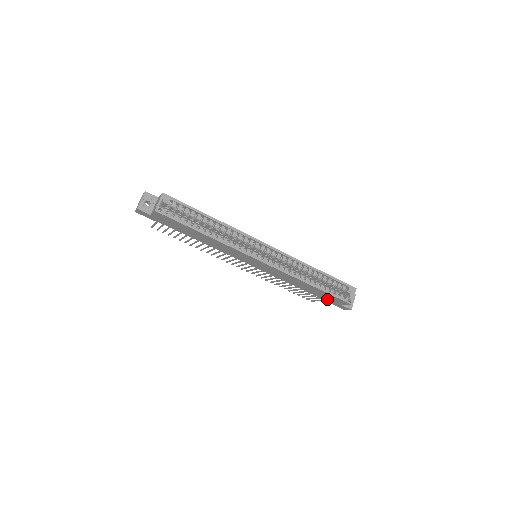
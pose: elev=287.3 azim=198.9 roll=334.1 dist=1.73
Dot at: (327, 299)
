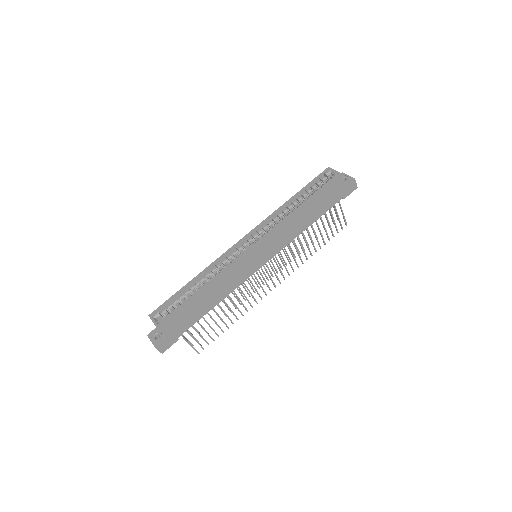
Dot at: (333, 200)
